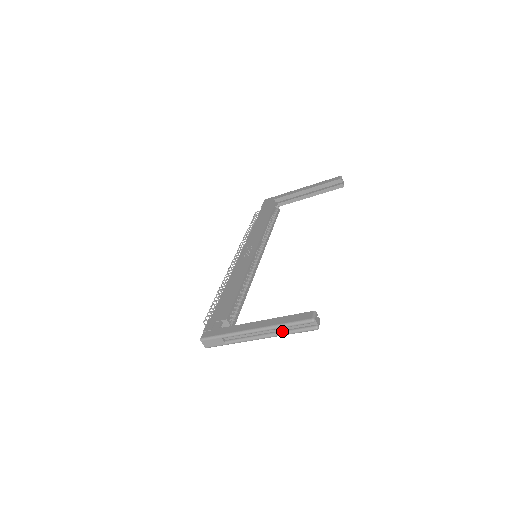
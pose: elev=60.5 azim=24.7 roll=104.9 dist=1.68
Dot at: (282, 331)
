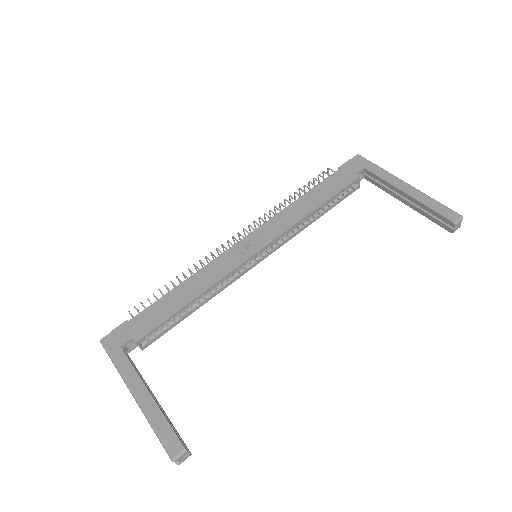
Dot at: occluded
